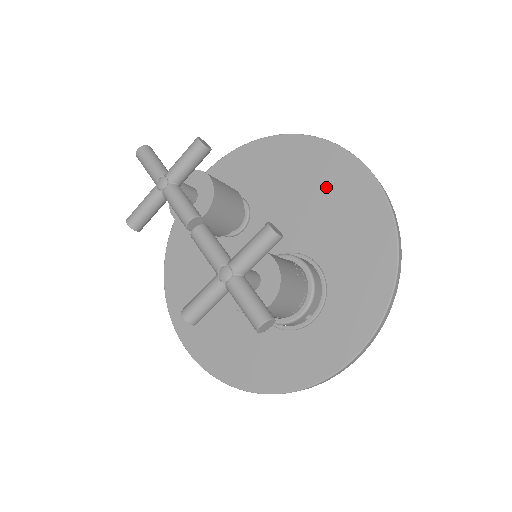
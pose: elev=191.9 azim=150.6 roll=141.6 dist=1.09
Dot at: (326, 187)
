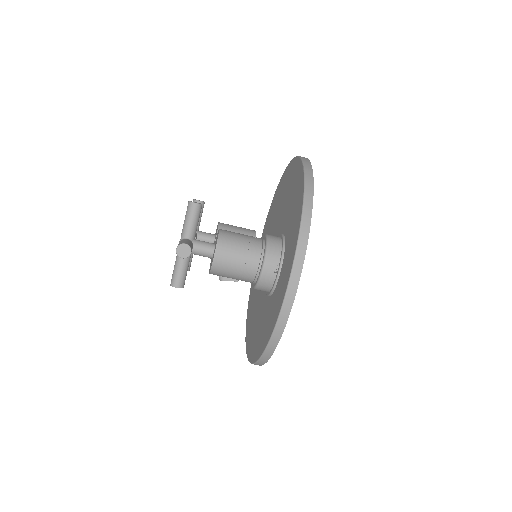
Dot at: (287, 188)
